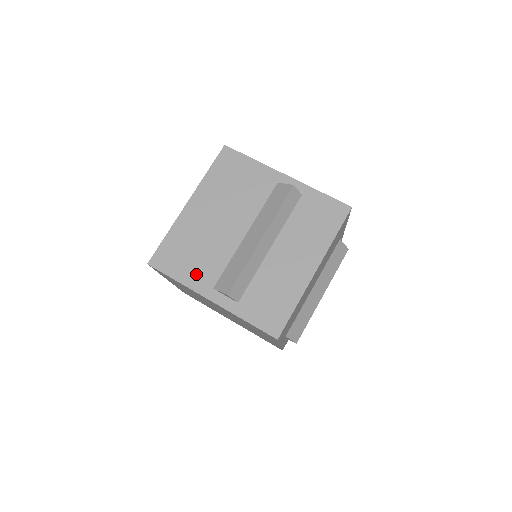
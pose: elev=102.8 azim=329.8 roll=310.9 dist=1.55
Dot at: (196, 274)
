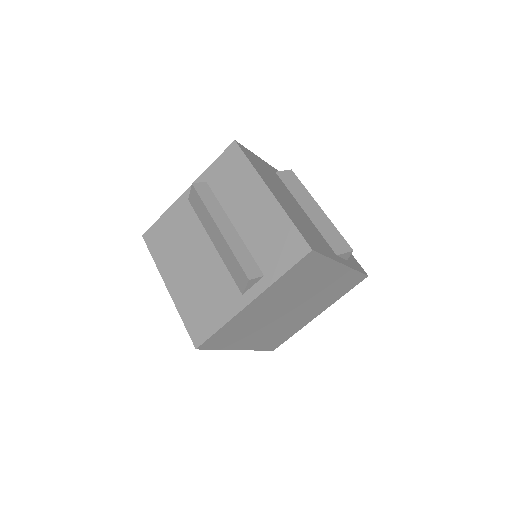
Dot at: (326, 248)
